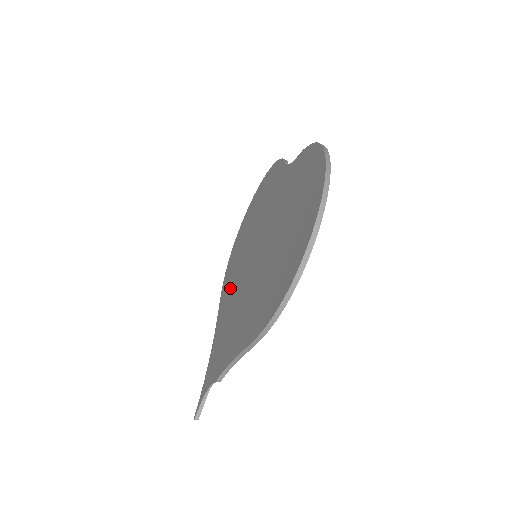
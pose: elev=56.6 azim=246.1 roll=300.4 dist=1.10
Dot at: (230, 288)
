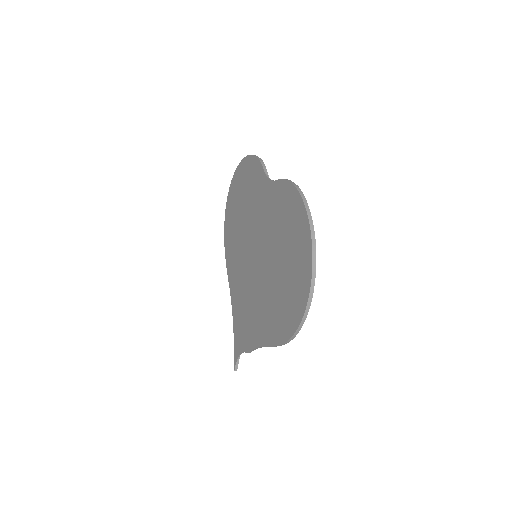
Dot at: (235, 267)
